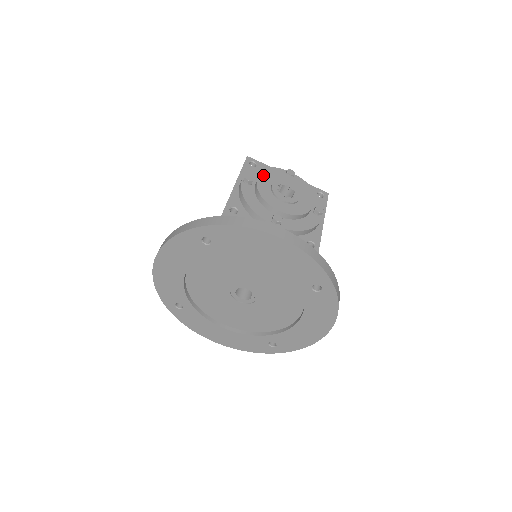
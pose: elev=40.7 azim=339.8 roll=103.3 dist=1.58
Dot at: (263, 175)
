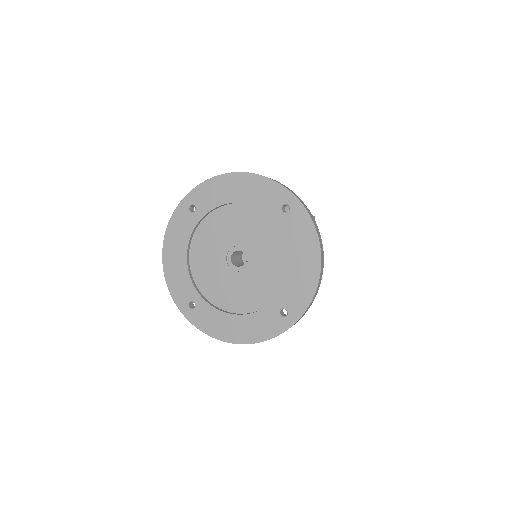
Dot at: occluded
